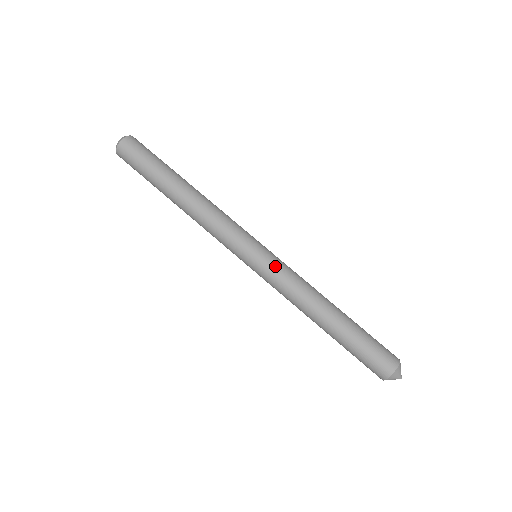
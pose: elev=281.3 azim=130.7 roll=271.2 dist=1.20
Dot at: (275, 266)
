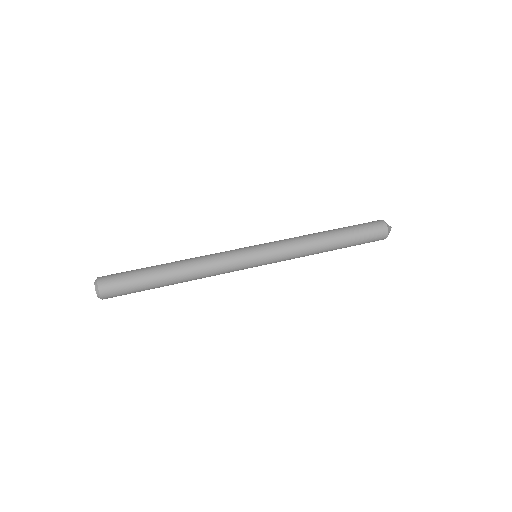
Dot at: (271, 242)
